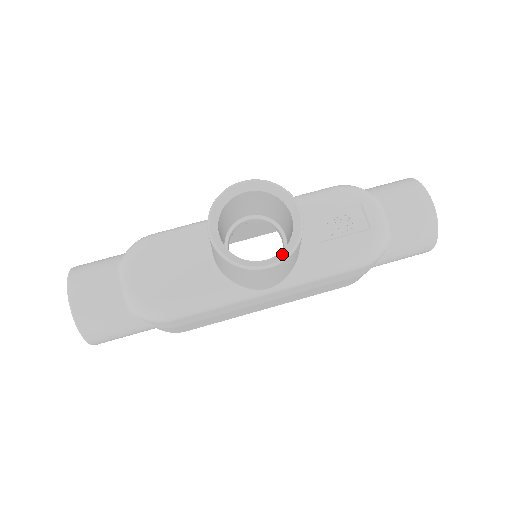
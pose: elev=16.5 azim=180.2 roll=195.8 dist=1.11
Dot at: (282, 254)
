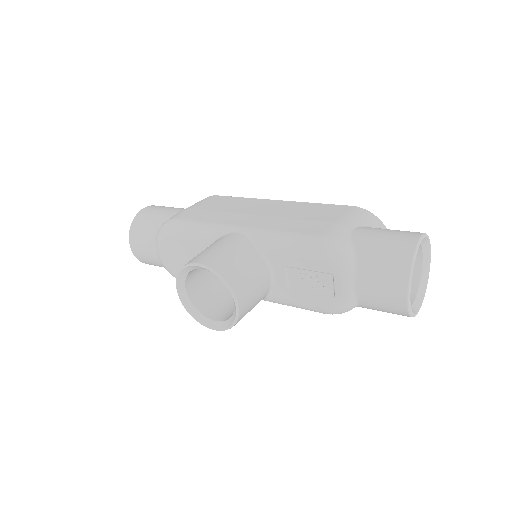
Dot at: (223, 325)
